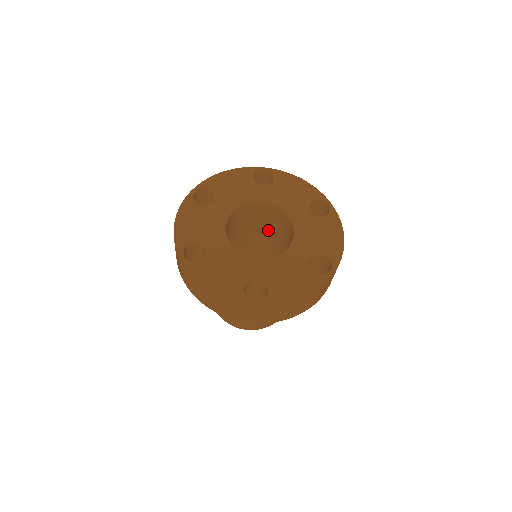
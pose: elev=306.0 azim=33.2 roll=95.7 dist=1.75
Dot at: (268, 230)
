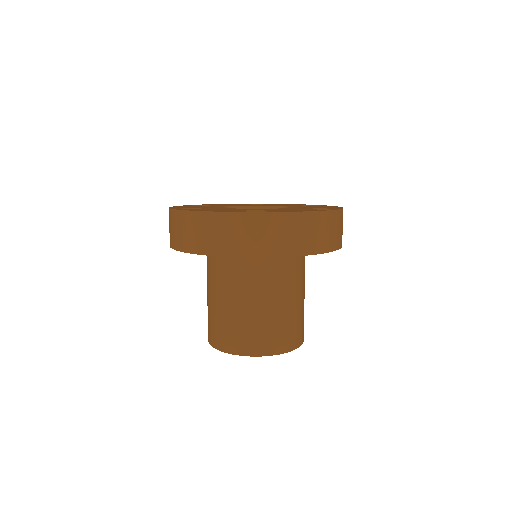
Dot at: occluded
